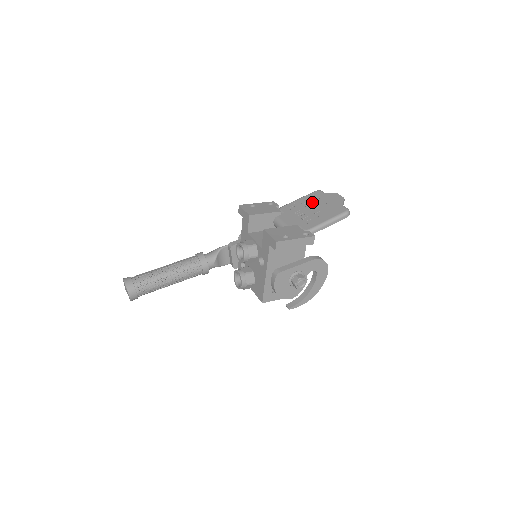
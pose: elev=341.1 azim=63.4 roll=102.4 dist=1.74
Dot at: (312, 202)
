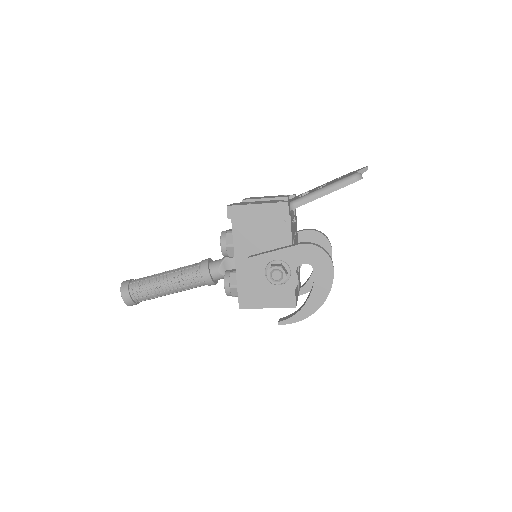
Dot at: occluded
